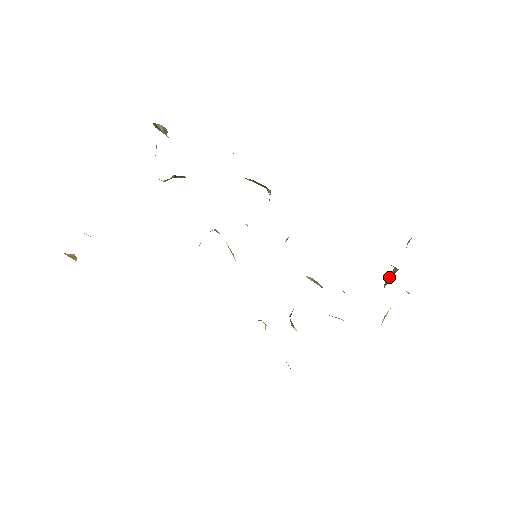
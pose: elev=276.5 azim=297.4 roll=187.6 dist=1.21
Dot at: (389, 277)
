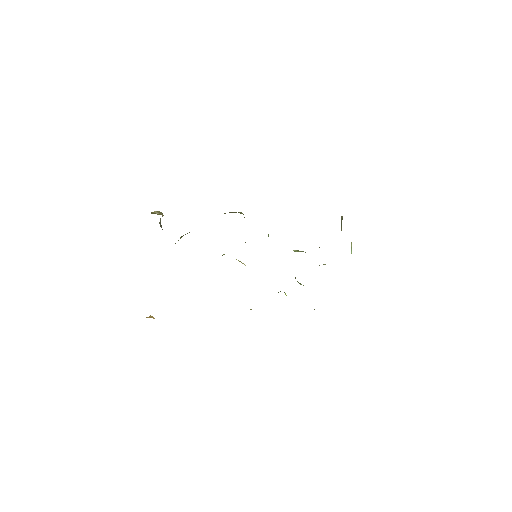
Dot at: (341, 223)
